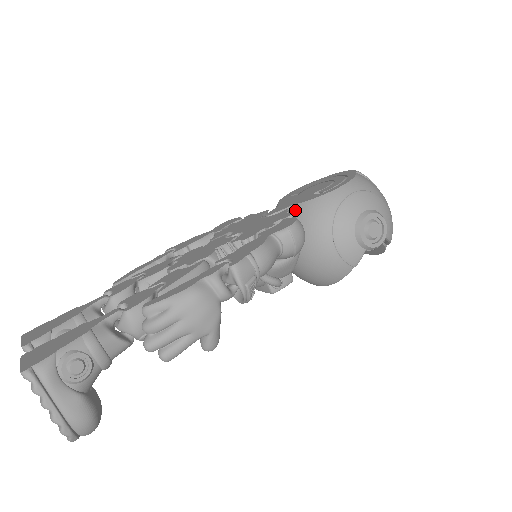
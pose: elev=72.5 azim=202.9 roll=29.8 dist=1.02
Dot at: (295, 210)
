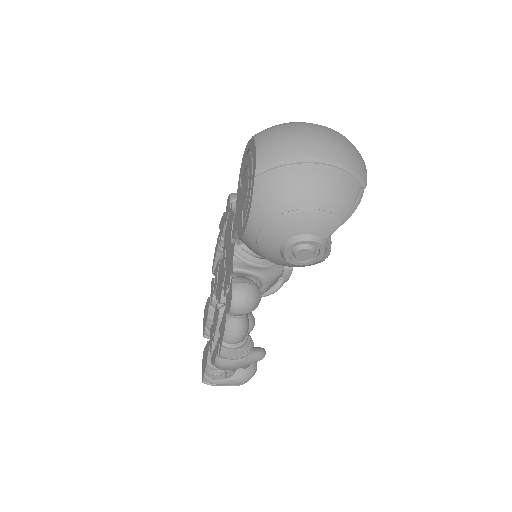
Dot at: occluded
